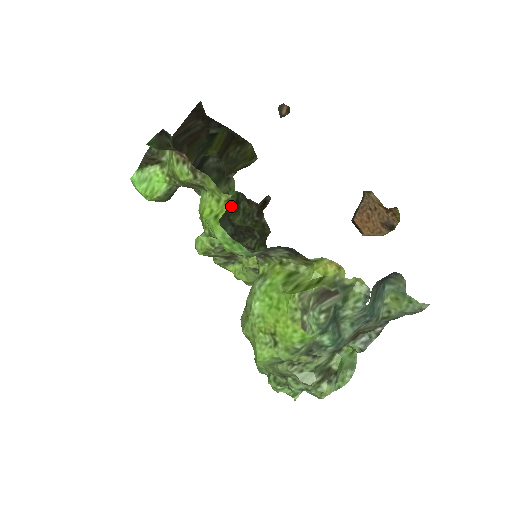
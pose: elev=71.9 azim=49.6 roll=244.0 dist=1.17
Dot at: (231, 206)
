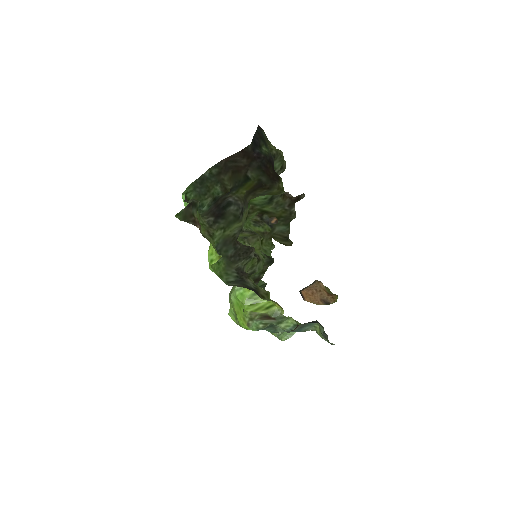
Dot at: (266, 200)
